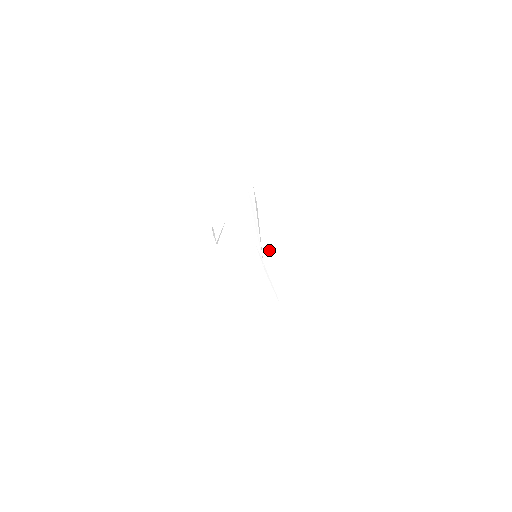
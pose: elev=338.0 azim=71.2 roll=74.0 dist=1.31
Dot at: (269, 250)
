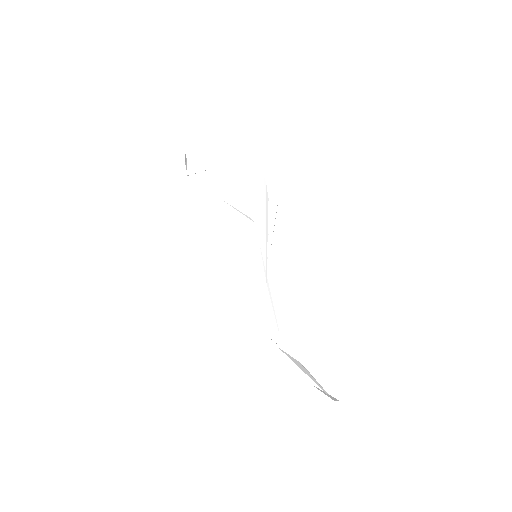
Dot at: (282, 274)
